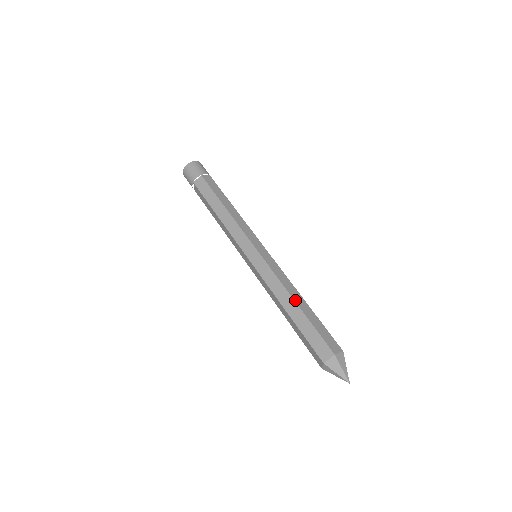
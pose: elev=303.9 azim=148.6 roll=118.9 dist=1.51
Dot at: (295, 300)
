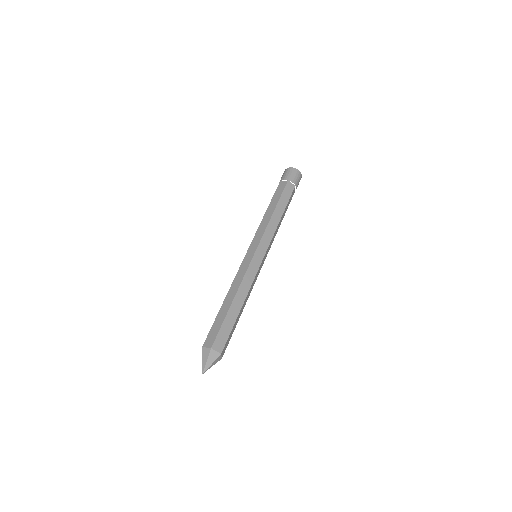
Dot at: occluded
